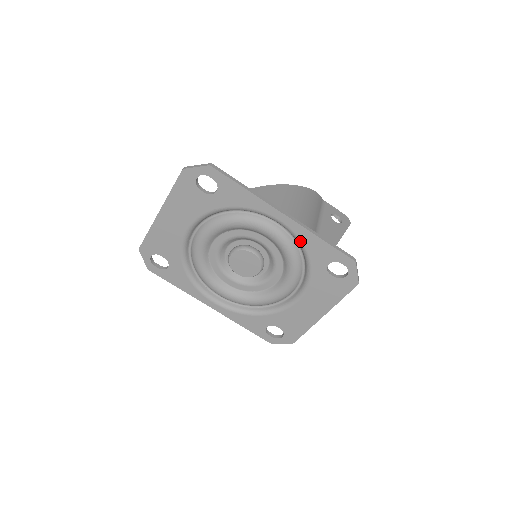
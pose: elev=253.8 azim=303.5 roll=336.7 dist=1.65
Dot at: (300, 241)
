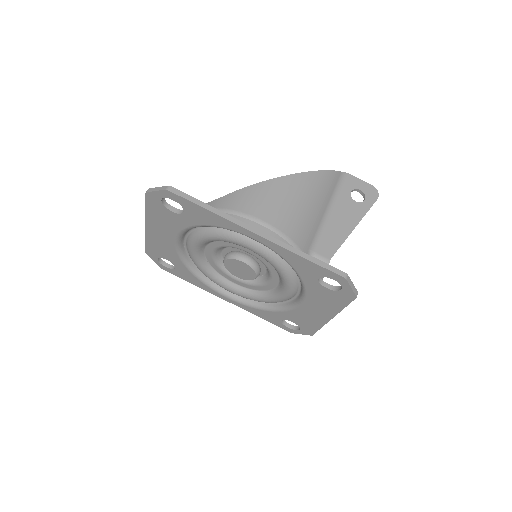
Dot at: (281, 257)
